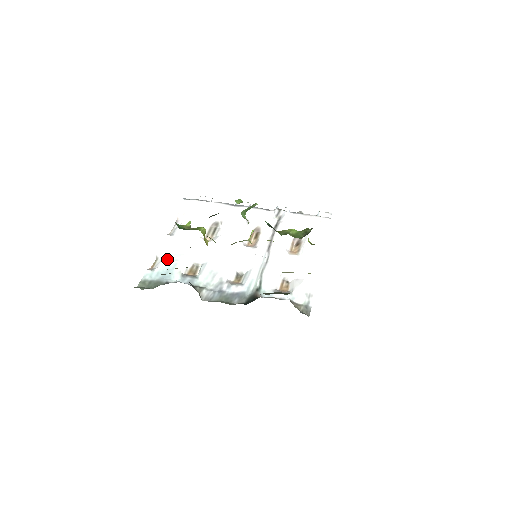
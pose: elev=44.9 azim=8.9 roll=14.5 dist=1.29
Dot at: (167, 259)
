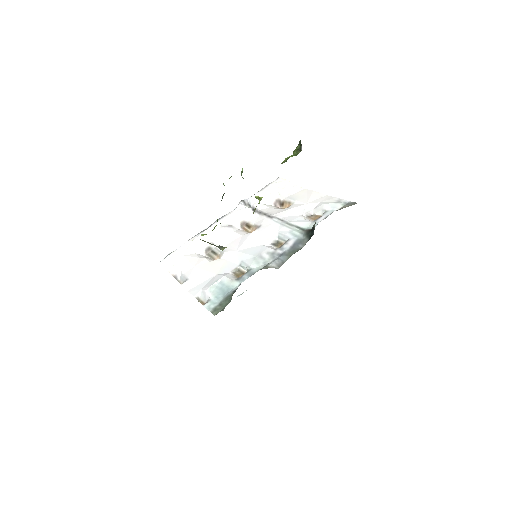
Dot at: (208, 287)
